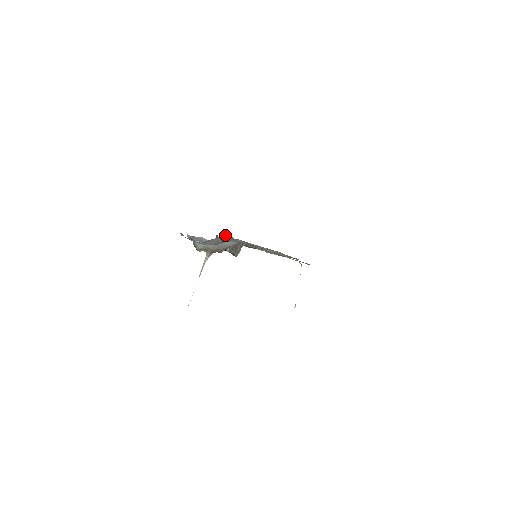
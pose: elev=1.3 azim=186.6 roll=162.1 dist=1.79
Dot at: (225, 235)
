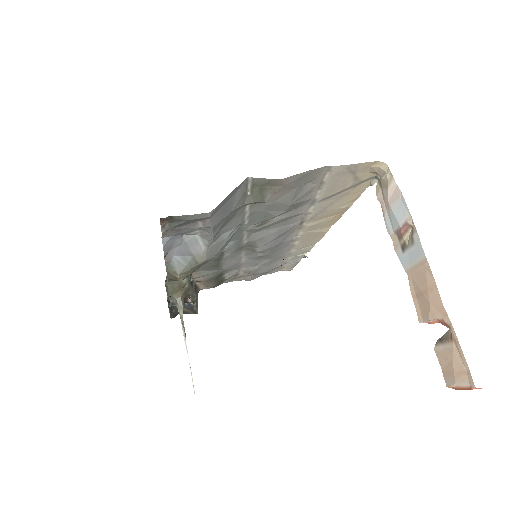
Dot at: (244, 180)
